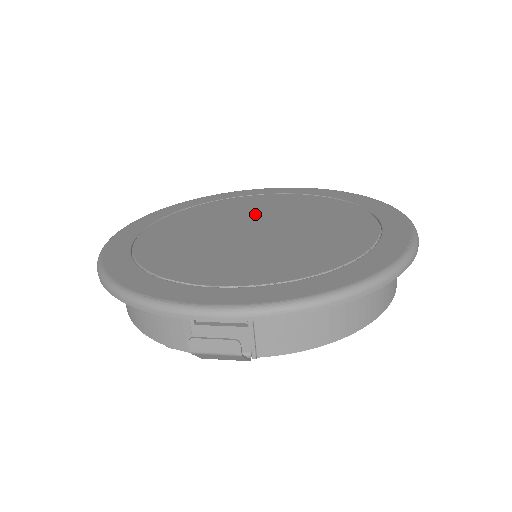
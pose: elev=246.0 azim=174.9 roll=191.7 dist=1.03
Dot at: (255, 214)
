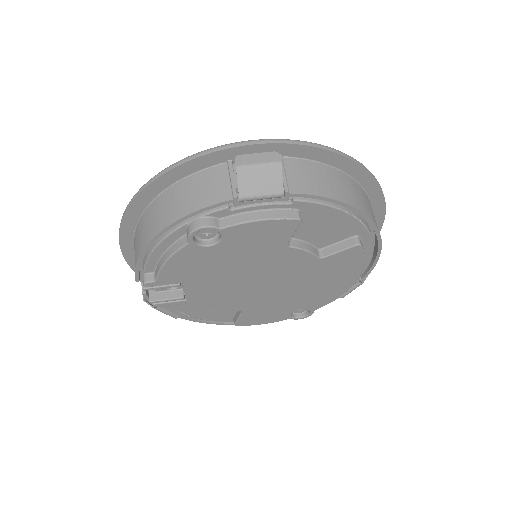
Dot at: occluded
